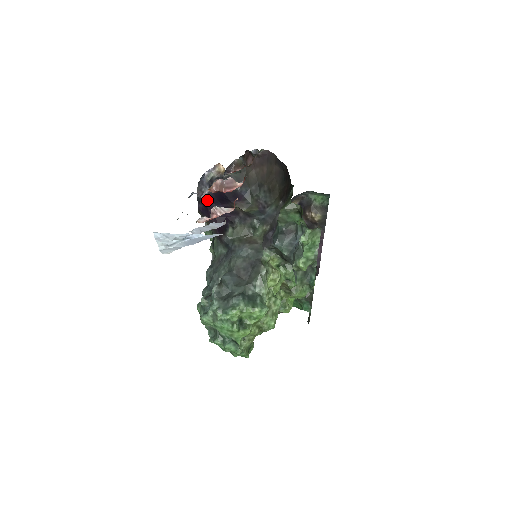
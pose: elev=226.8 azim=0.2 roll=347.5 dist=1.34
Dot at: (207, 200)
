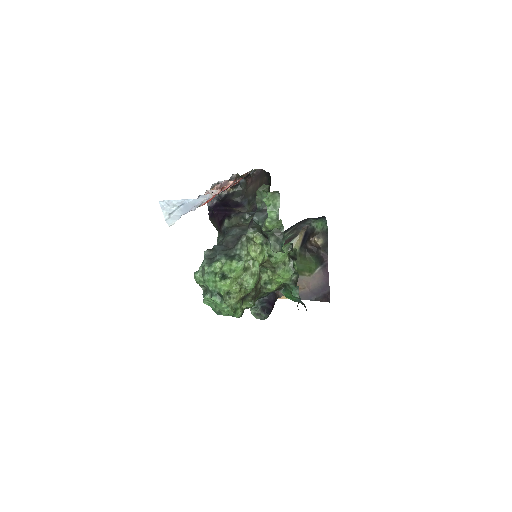
Dot at: (214, 206)
